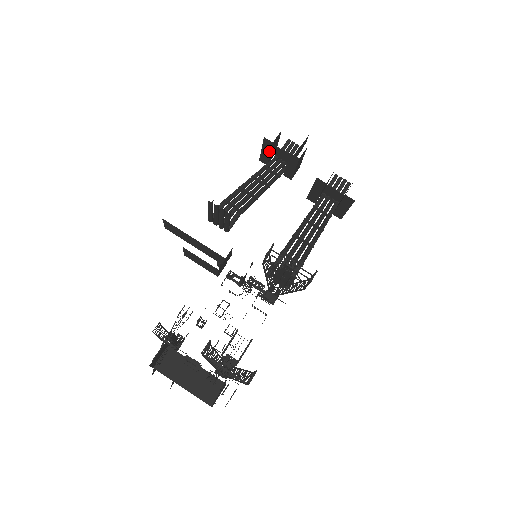
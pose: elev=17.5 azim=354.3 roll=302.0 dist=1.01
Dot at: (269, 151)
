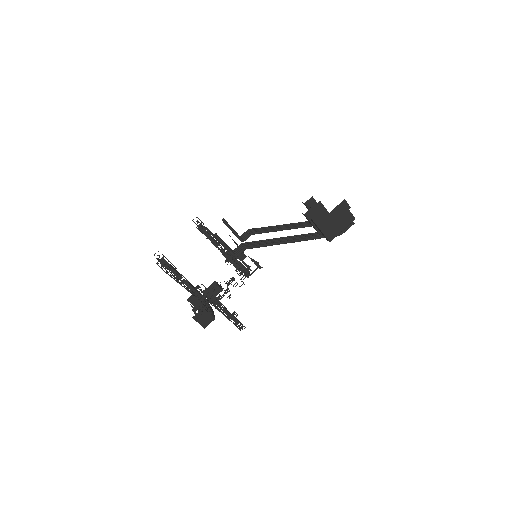
Dot at: occluded
